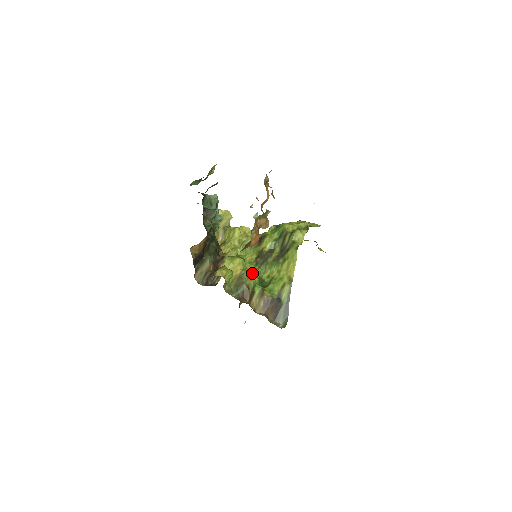
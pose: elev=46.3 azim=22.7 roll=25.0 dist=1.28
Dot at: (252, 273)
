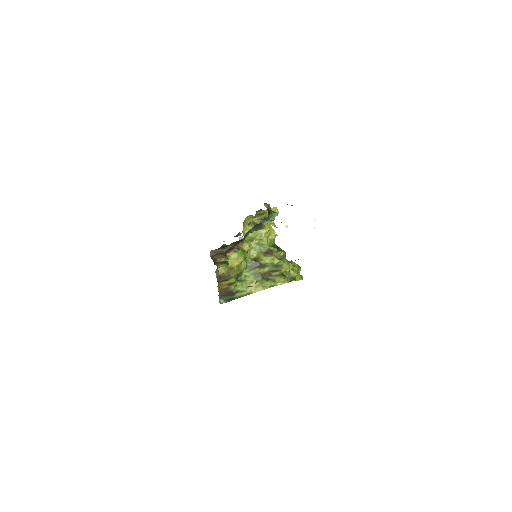
Dot at: (240, 268)
